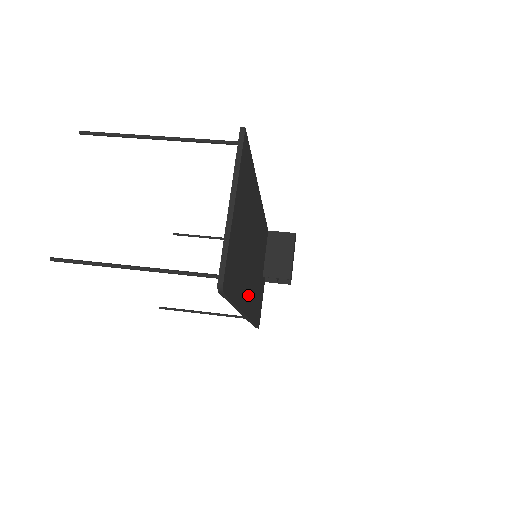
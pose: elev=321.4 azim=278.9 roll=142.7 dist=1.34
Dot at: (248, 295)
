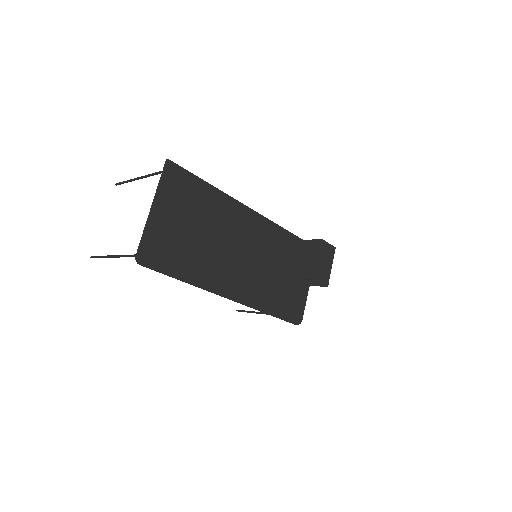
Dot at: (233, 283)
